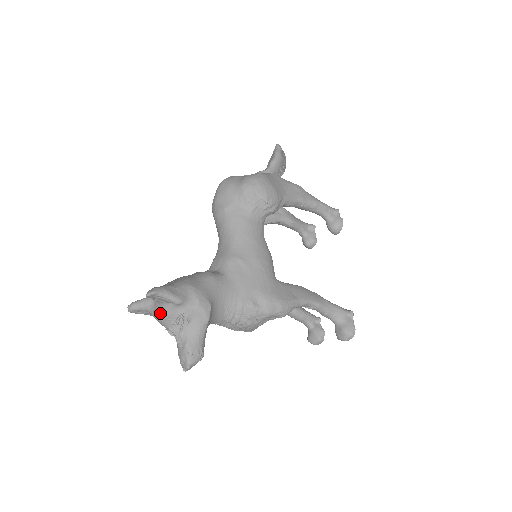
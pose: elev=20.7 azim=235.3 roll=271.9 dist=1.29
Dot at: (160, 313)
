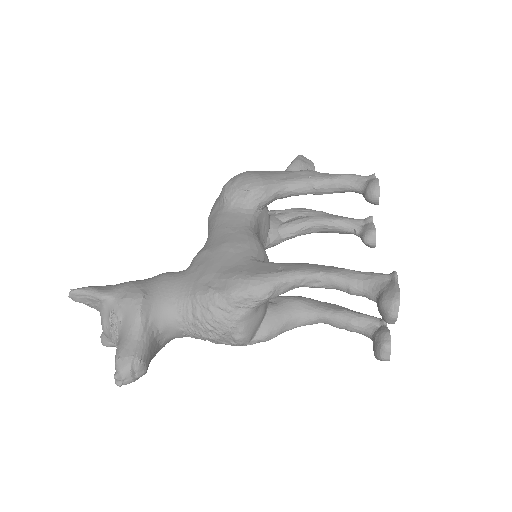
Dot at: (101, 323)
